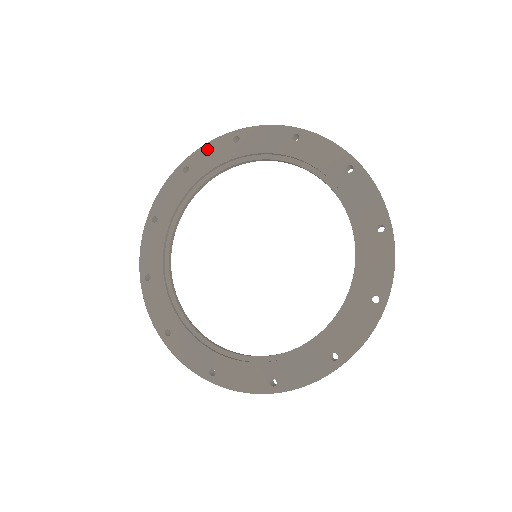
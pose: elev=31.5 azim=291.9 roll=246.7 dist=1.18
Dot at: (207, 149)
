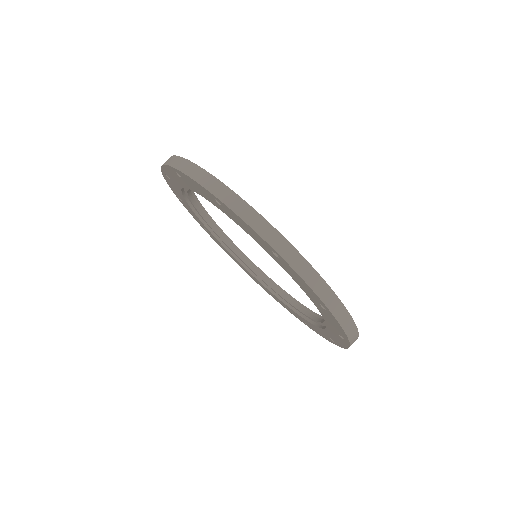
Dot at: (169, 184)
